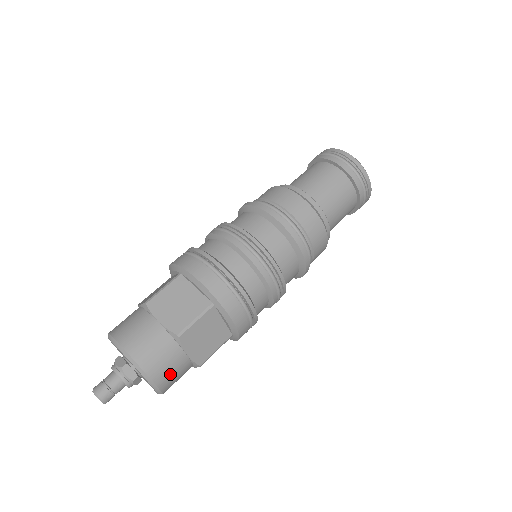
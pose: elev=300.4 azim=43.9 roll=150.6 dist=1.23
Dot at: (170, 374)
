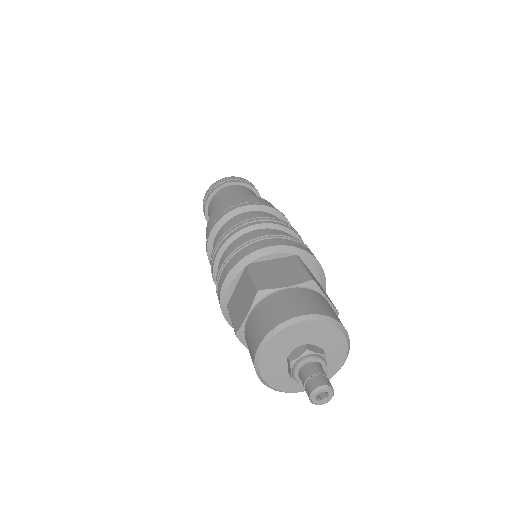
Dot at: occluded
